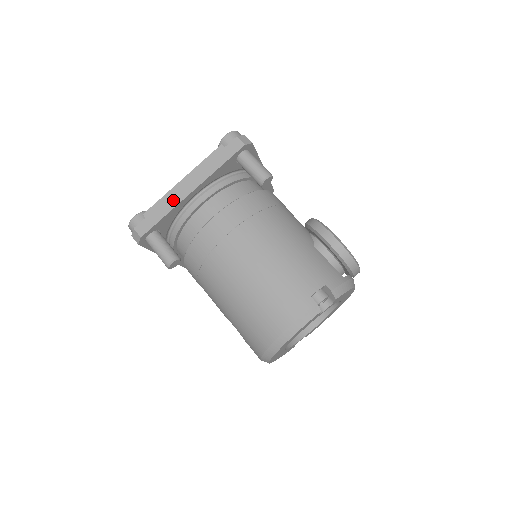
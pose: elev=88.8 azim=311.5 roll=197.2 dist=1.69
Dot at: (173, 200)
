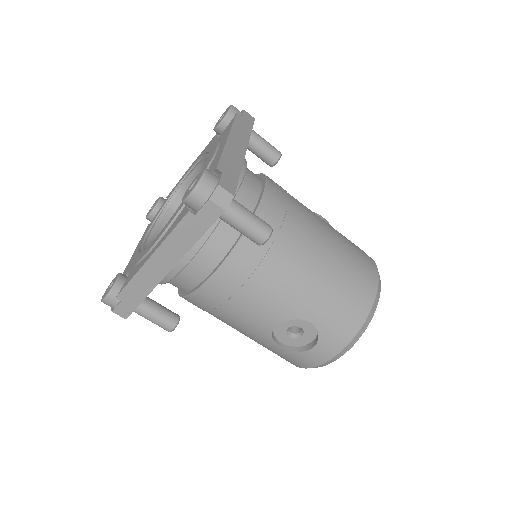
Dot at: (236, 157)
